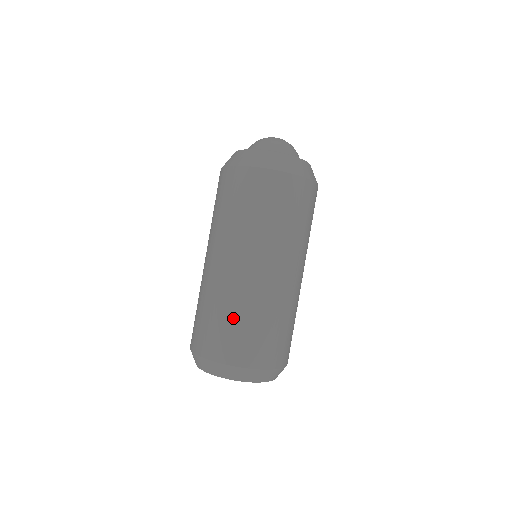
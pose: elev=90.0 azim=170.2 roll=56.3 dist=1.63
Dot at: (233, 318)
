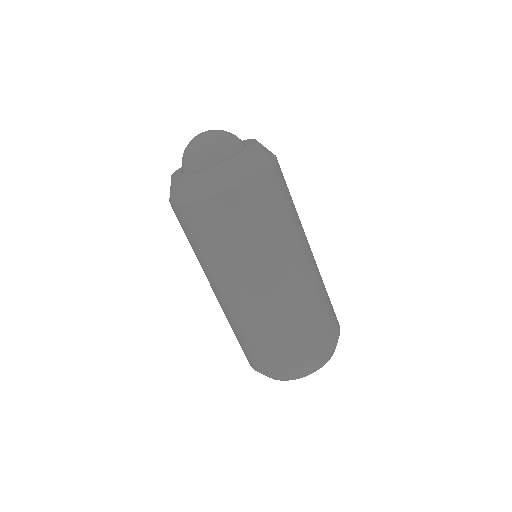
Dot at: (253, 340)
